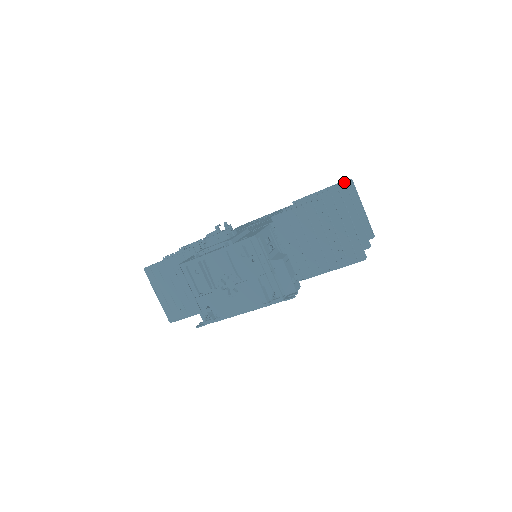
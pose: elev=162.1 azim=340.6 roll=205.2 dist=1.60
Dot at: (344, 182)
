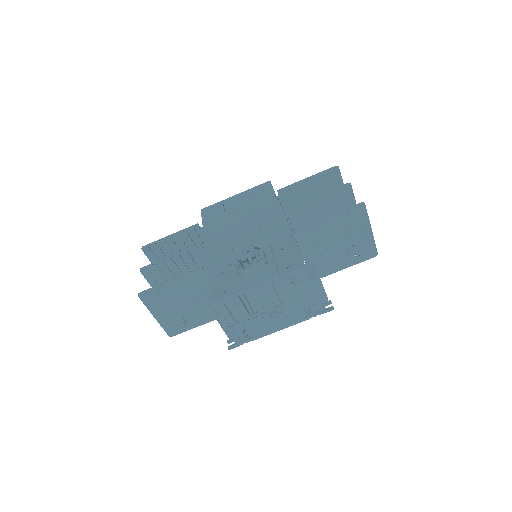
Dot at: (331, 169)
